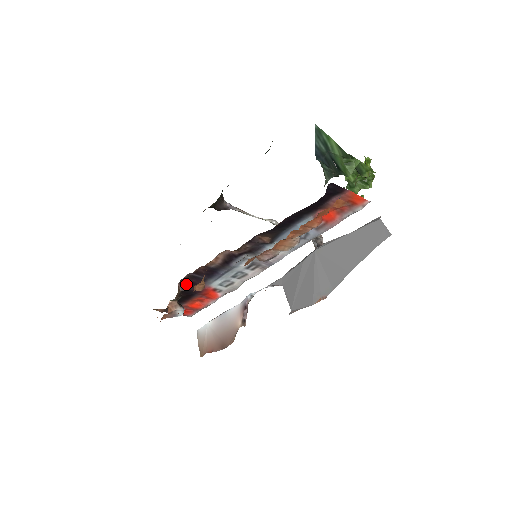
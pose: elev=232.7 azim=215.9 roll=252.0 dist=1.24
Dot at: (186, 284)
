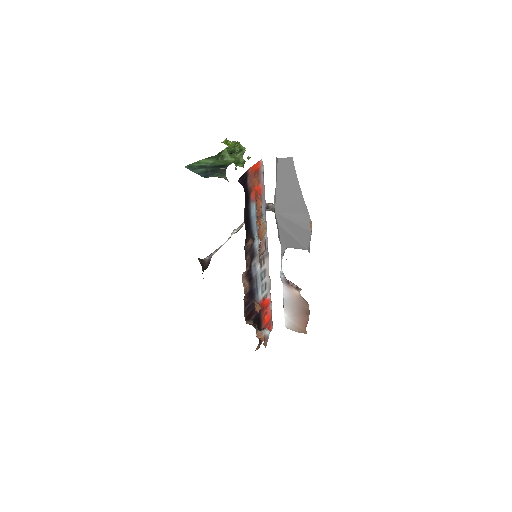
Dot at: (250, 317)
